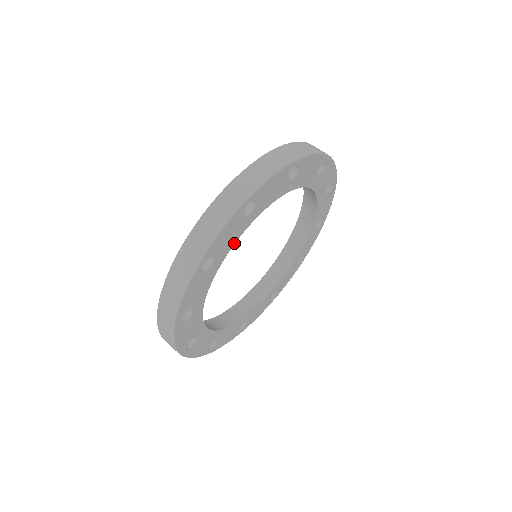
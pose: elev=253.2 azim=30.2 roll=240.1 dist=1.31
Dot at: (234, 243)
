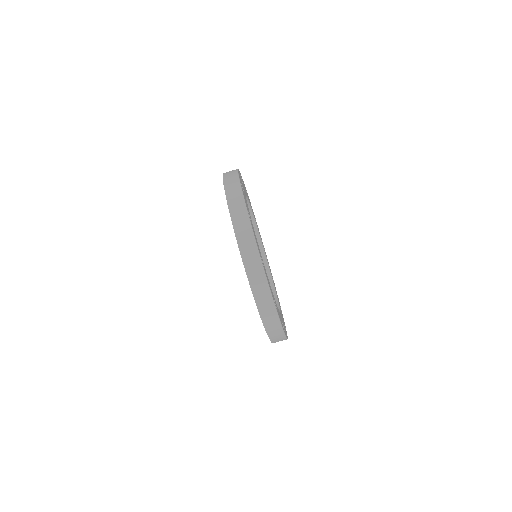
Dot at: (249, 212)
